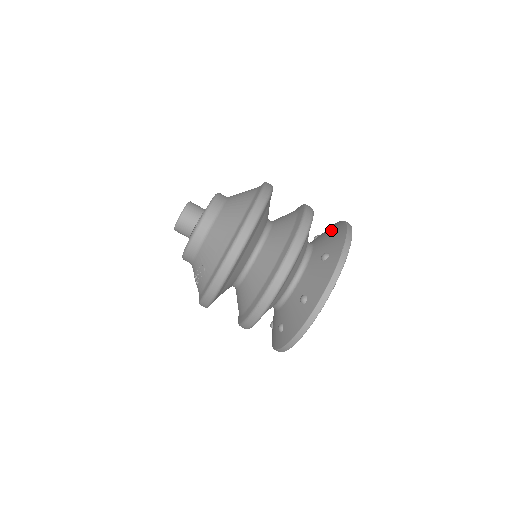
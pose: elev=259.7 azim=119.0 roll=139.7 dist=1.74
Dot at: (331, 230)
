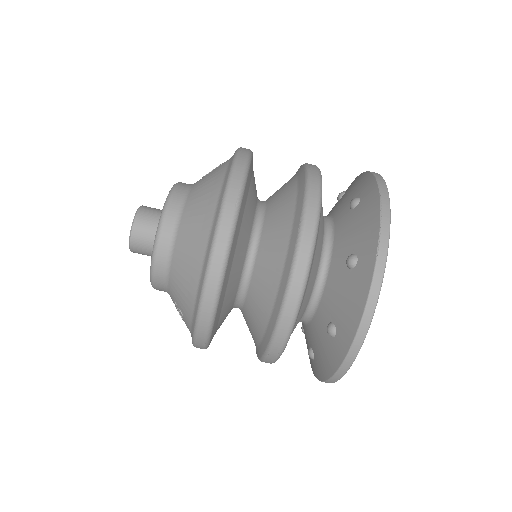
Dot at: (357, 200)
